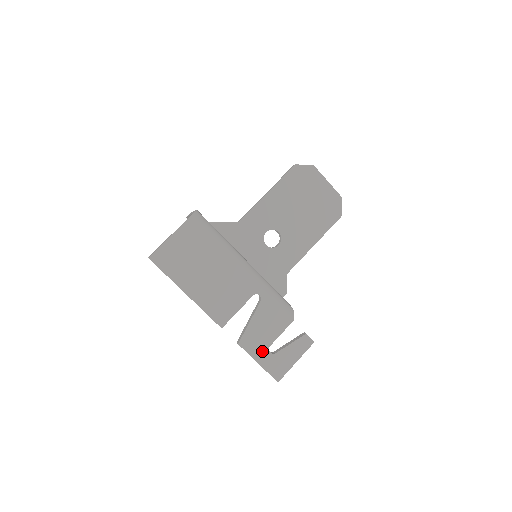
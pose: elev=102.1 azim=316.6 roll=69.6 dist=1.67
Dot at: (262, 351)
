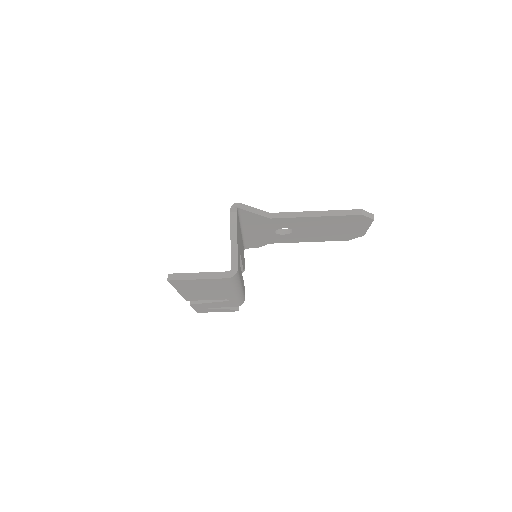
Dot at: (202, 308)
